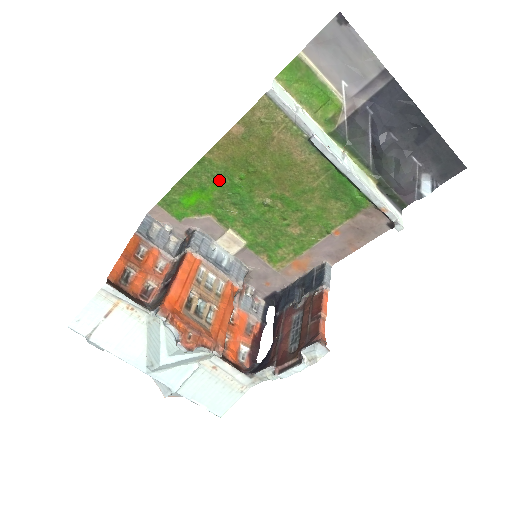
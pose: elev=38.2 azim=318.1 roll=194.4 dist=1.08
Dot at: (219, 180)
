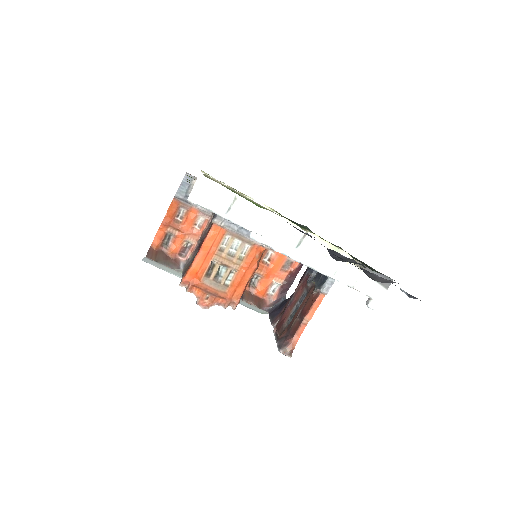
Dot at: occluded
